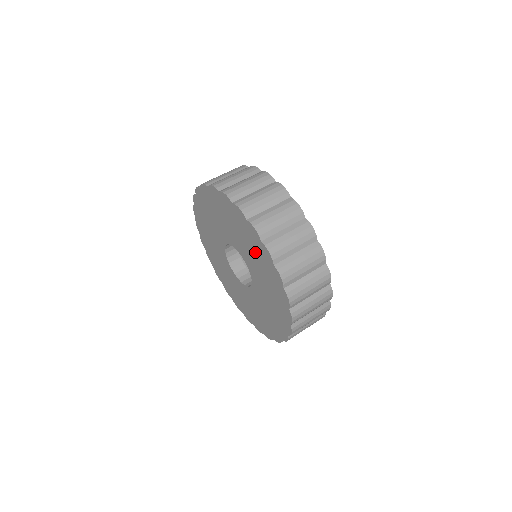
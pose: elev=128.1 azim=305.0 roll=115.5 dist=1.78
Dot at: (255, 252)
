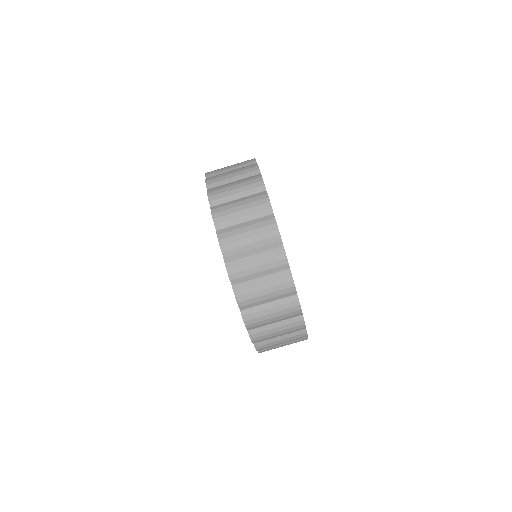
Dot at: occluded
